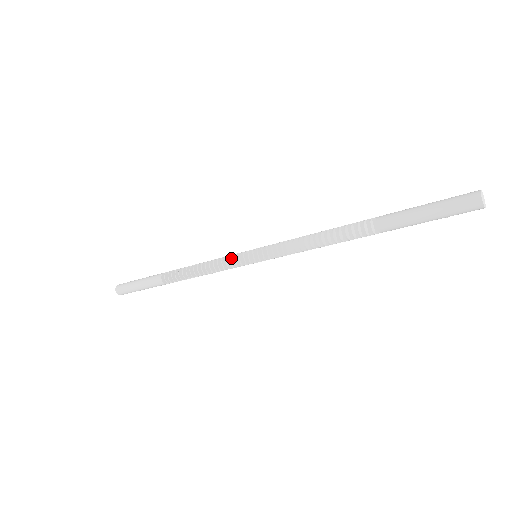
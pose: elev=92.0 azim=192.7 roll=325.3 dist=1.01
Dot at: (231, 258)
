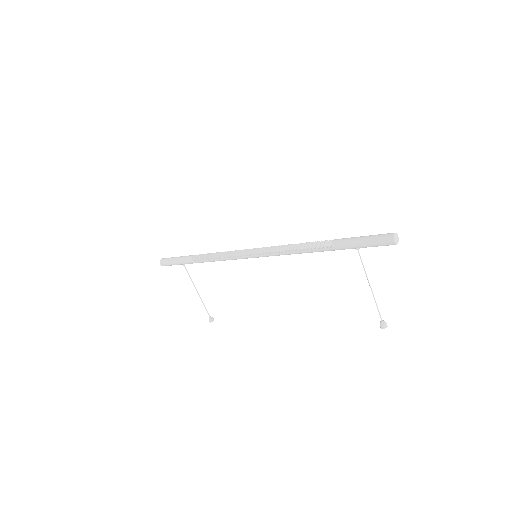
Dot at: (243, 250)
